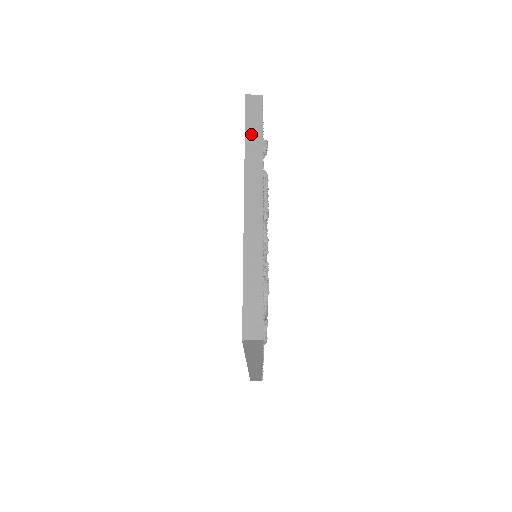
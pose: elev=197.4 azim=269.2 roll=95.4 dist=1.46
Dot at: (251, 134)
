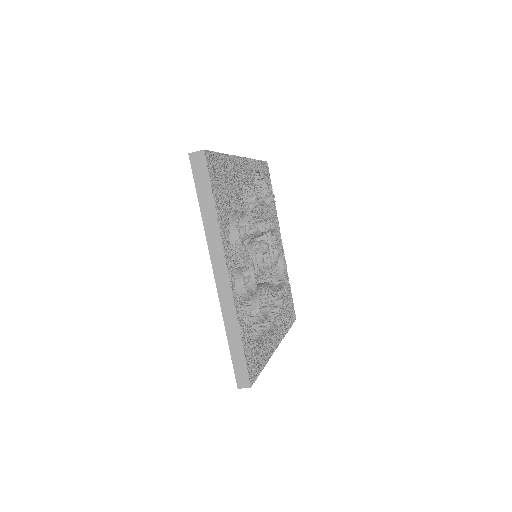
Dot at: occluded
